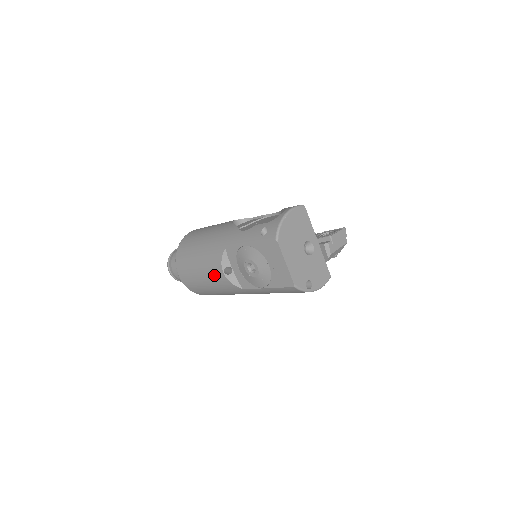
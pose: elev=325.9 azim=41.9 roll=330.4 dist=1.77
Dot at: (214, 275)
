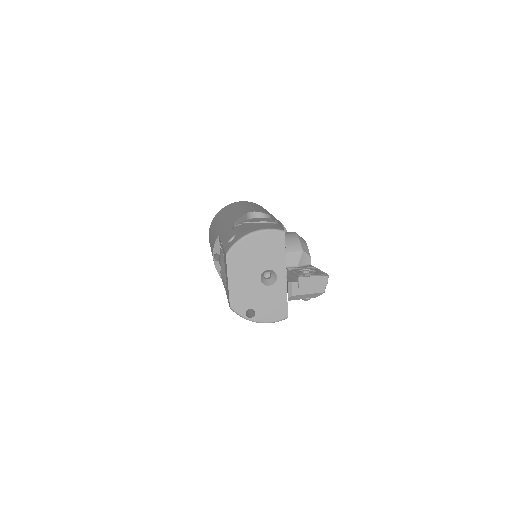
Dot at: occluded
